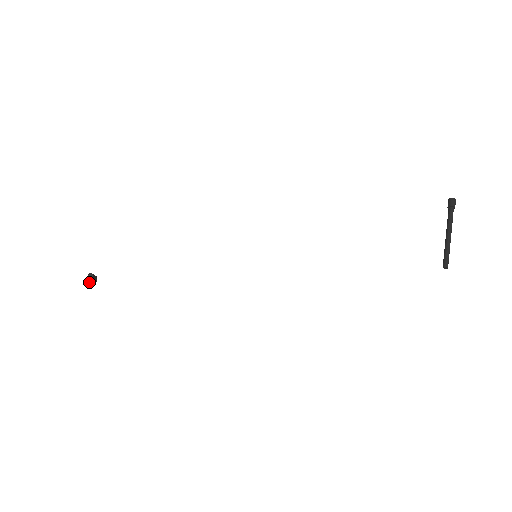
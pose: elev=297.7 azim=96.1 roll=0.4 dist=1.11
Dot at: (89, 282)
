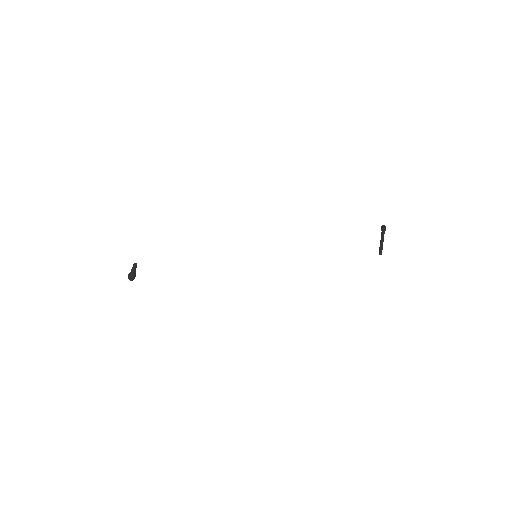
Dot at: (130, 276)
